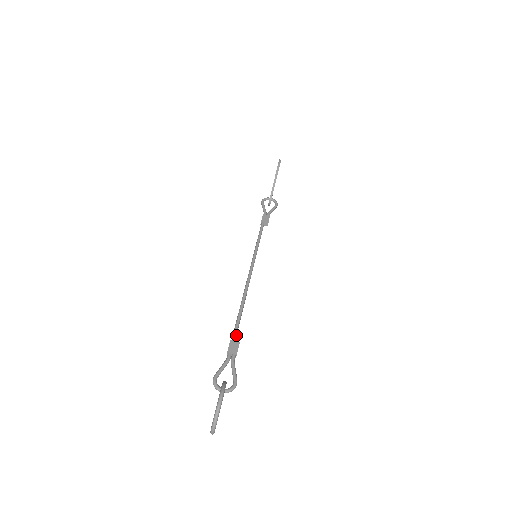
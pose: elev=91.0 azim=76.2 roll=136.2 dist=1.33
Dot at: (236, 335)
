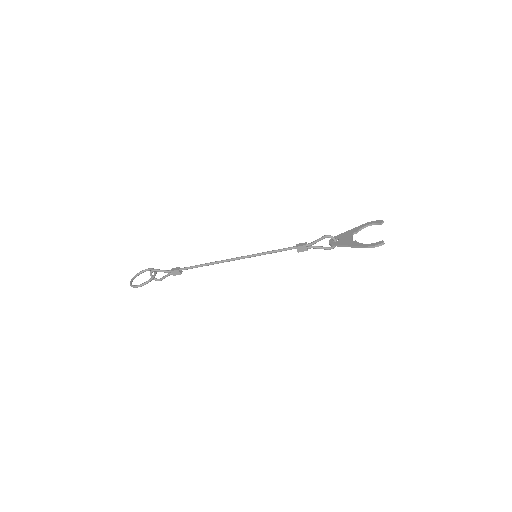
Dot at: occluded
